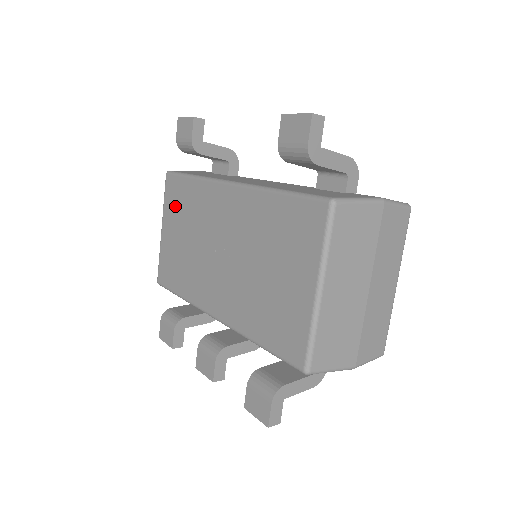
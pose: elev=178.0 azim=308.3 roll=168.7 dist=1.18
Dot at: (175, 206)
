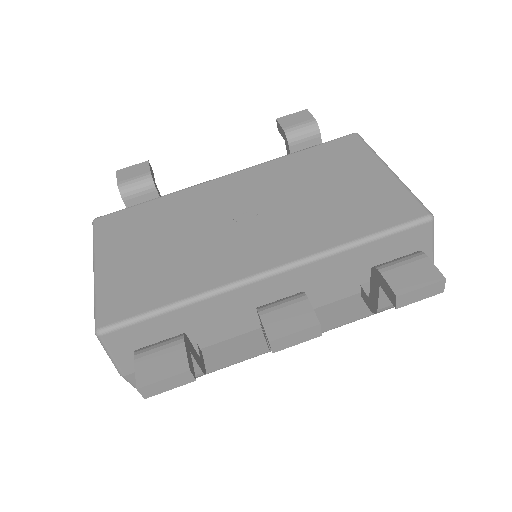
Dot at: (127, 231)
